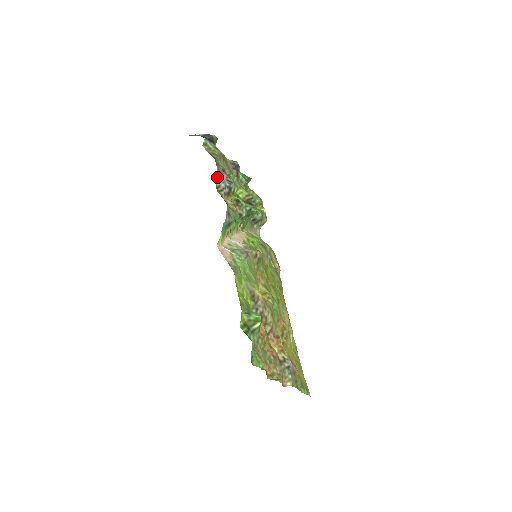
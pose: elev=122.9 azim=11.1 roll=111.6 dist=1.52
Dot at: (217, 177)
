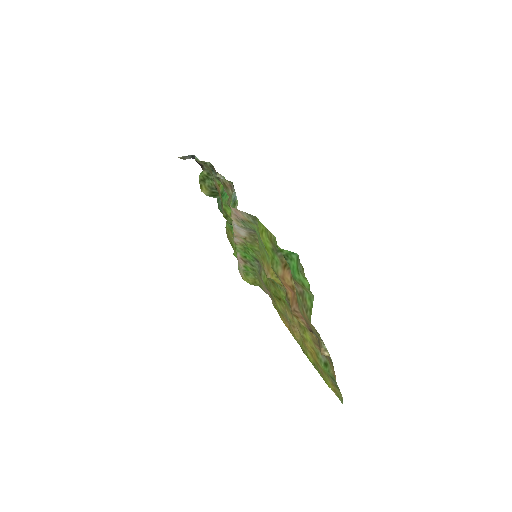
Dot at: occluded
